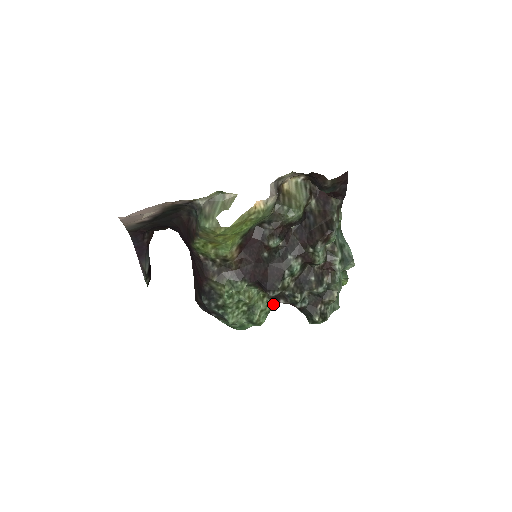
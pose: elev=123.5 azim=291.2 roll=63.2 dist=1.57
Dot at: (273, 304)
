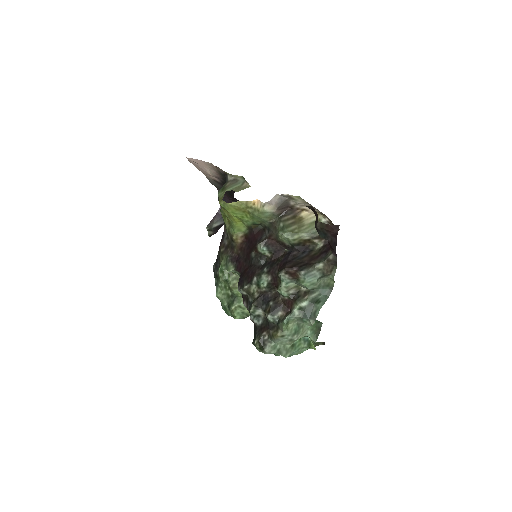
Dot at: occluded
